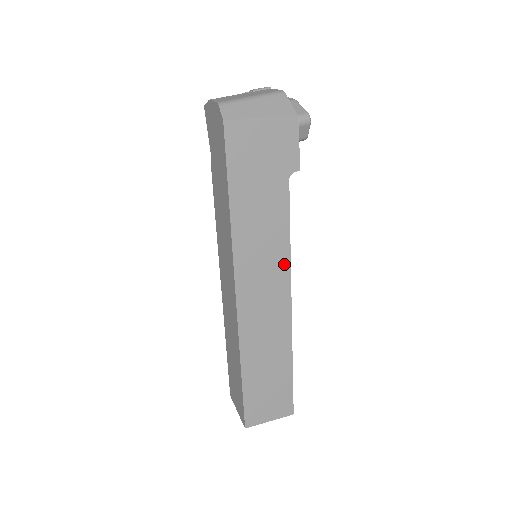
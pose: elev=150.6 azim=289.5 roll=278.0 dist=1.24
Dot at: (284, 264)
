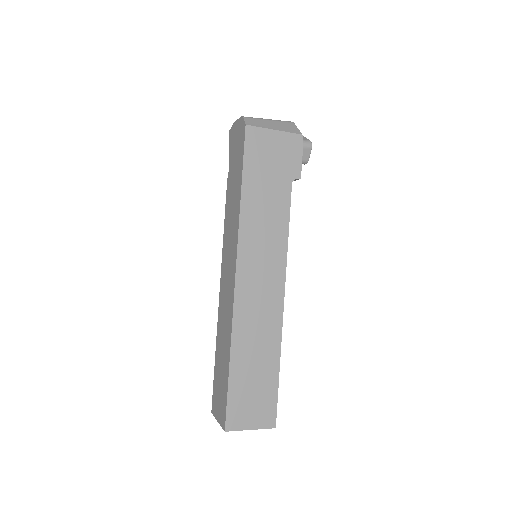
Dot at: (281, 258)
